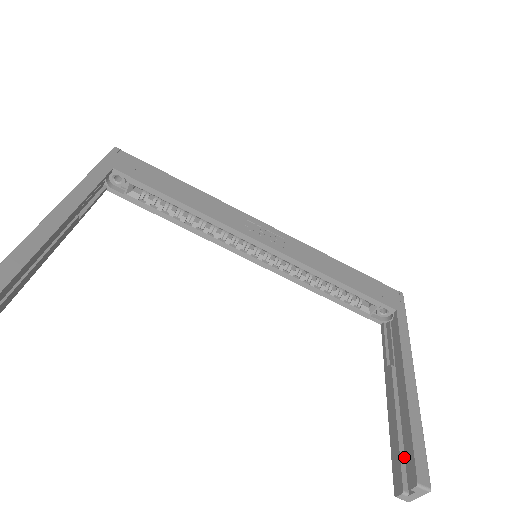
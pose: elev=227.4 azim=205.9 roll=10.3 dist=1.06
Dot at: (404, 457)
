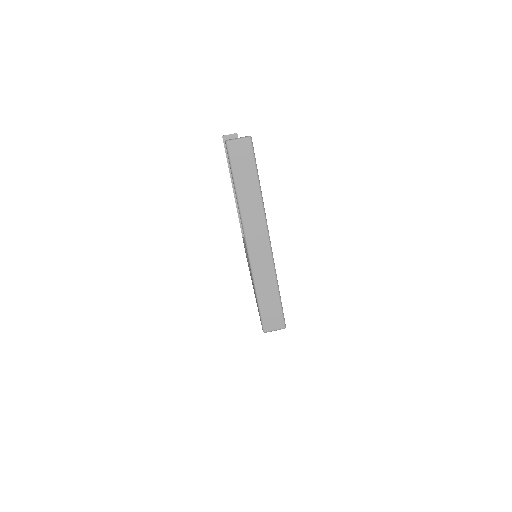
Dot at: occluded
